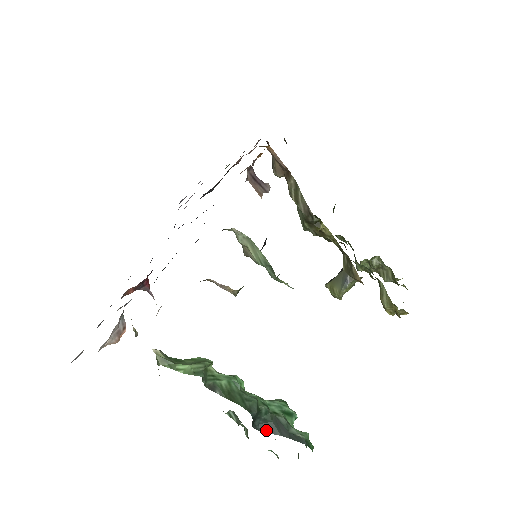
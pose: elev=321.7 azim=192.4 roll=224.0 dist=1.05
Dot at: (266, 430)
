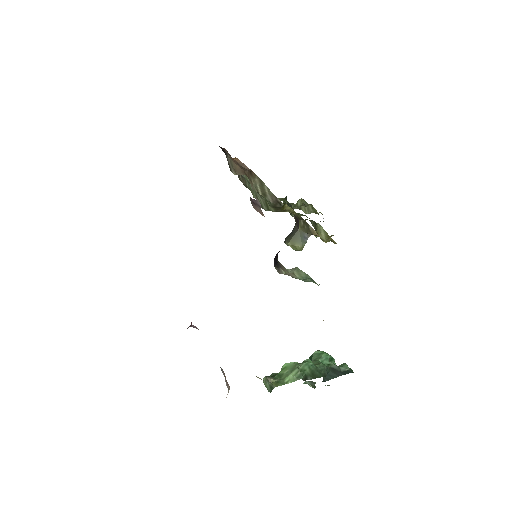
Dot at: (329, 379)
